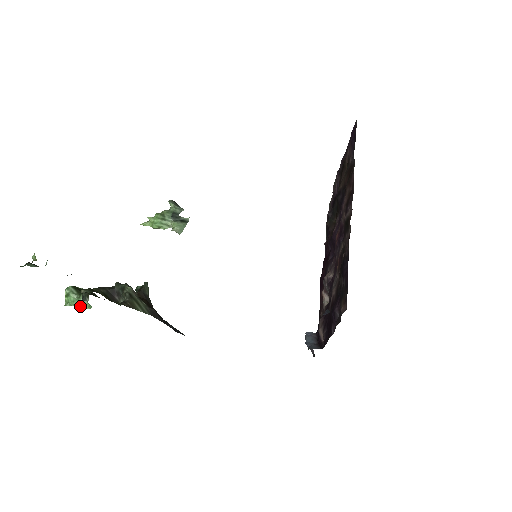
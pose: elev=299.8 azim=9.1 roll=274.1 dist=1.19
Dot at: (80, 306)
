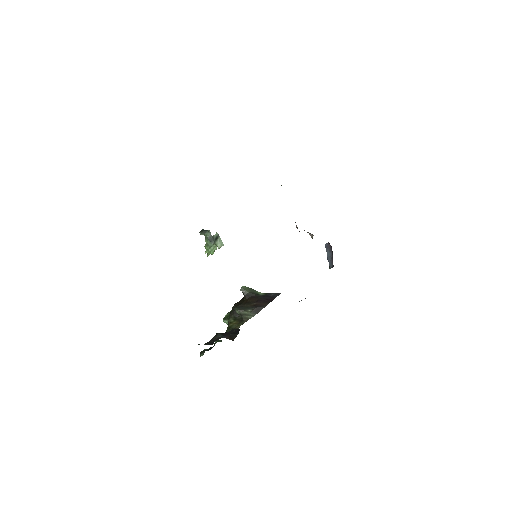
Dot at: occluded
